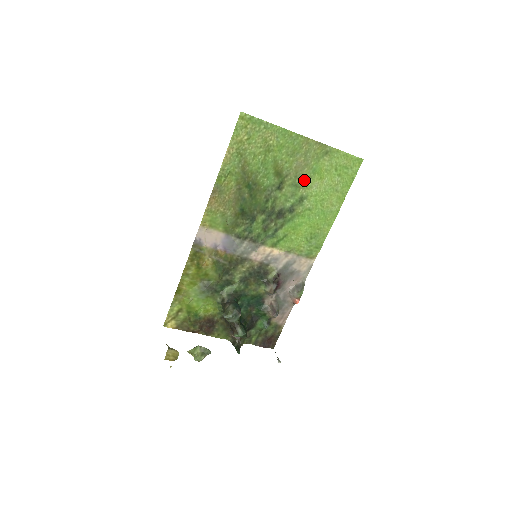
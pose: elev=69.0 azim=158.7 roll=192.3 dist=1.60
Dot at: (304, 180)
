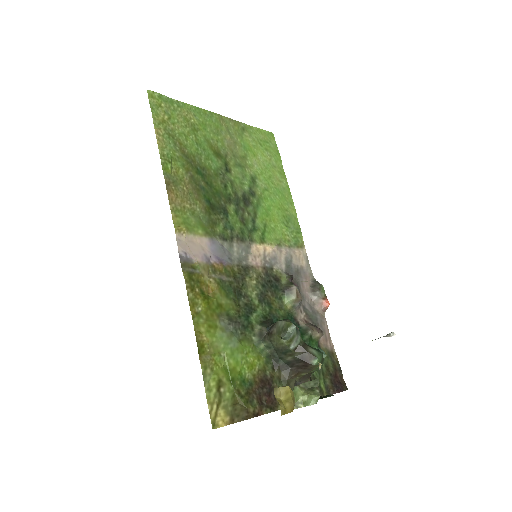
Dot at: (243, 159)
